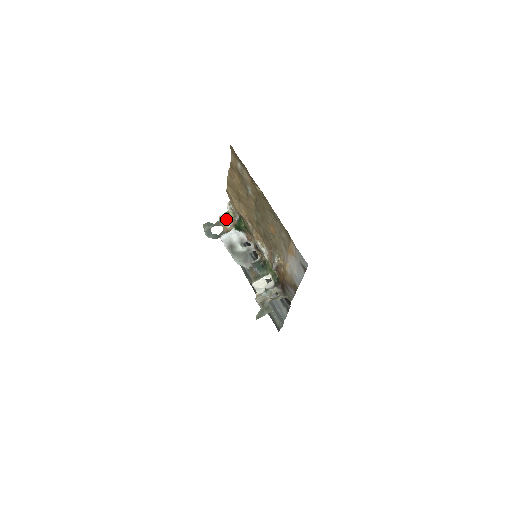
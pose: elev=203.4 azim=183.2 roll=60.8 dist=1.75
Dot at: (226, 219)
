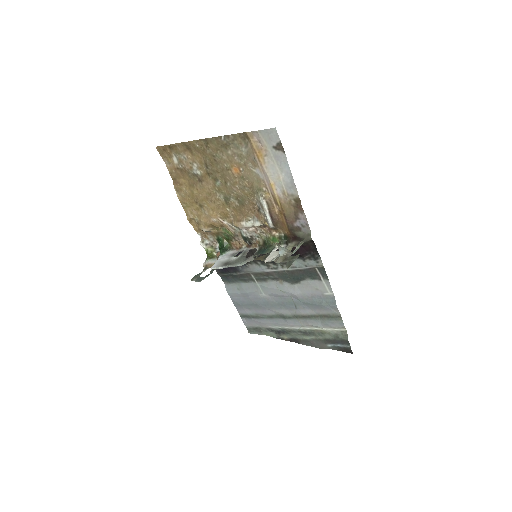
Dot at: (210, 261)
